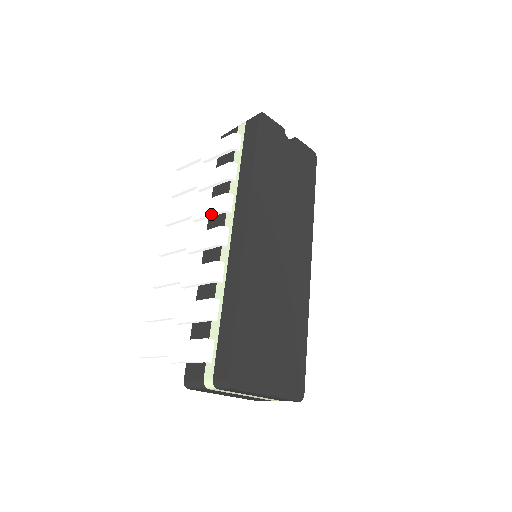
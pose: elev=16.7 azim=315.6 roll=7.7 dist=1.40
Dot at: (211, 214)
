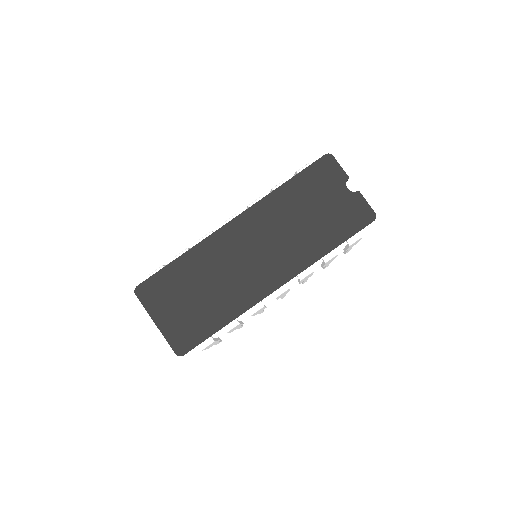
Dot at: (247, 207)
